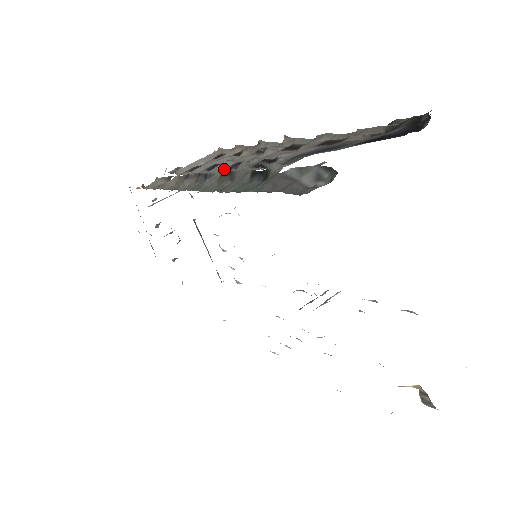
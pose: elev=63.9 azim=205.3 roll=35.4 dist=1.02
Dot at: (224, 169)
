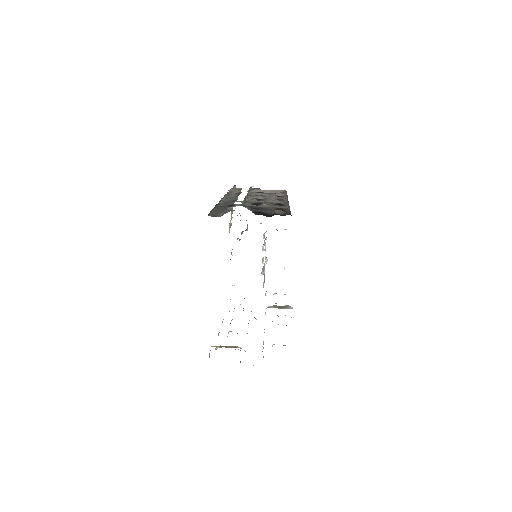
Dot at: (251, 198)
